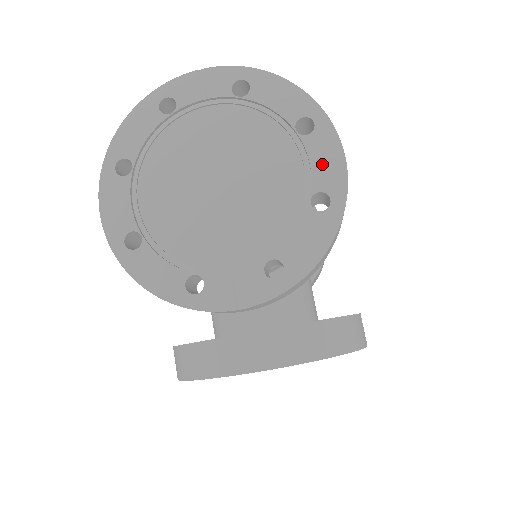
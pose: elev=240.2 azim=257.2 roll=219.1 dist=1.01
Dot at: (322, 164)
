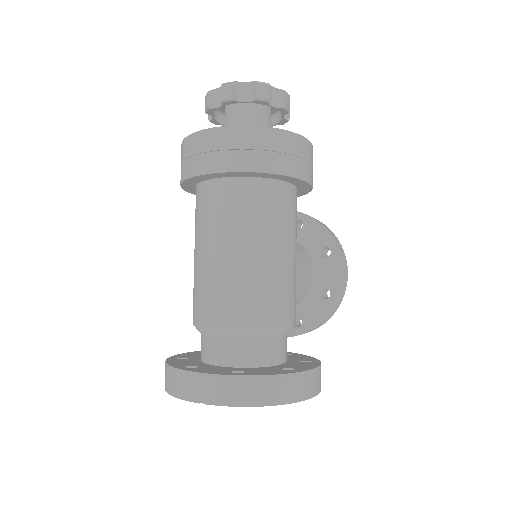
Dot at: occluded
